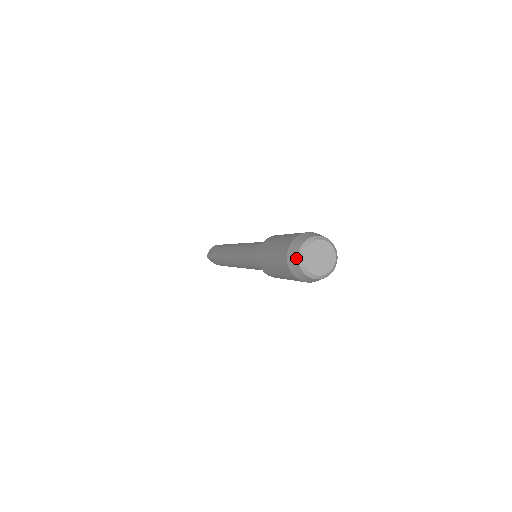
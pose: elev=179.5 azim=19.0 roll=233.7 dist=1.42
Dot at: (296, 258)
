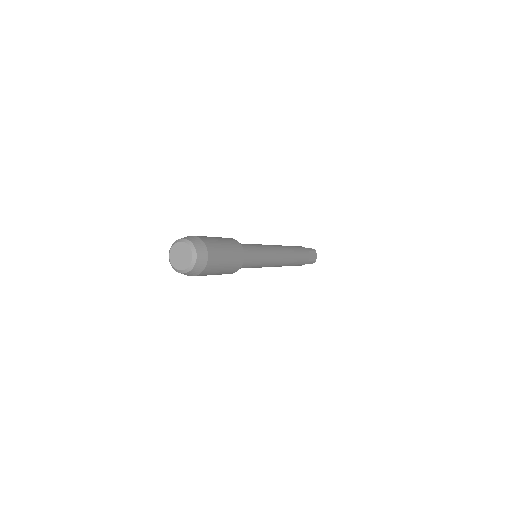
Dot at: (175, 242)
